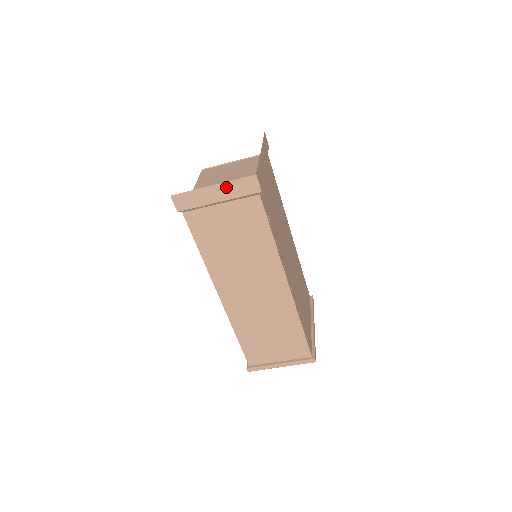
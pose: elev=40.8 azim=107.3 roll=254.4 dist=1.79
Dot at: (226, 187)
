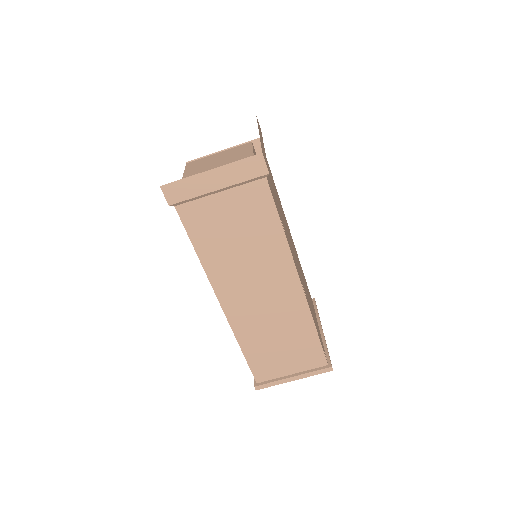
Dot at: (227, 171)
